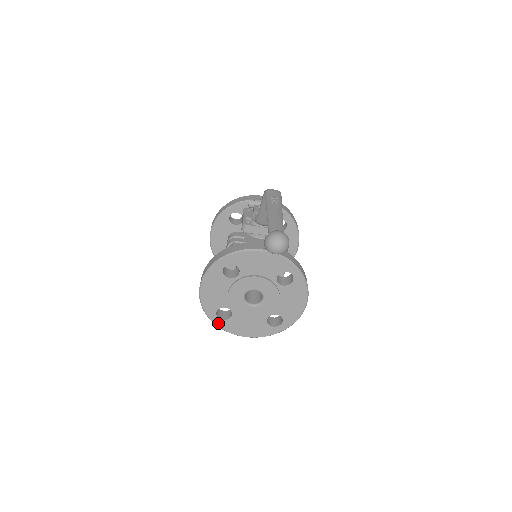
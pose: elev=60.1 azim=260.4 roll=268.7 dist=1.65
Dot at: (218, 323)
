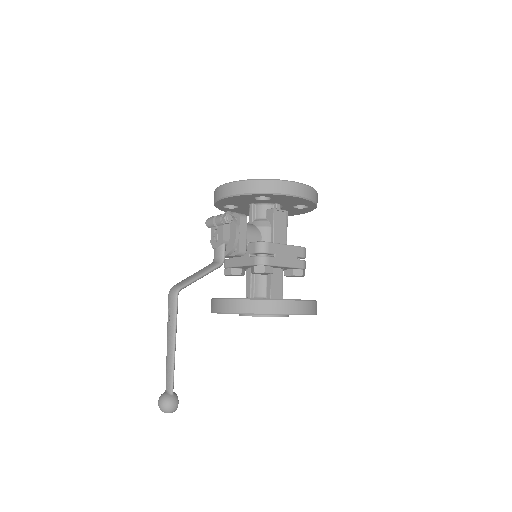
Dot at: occluded
